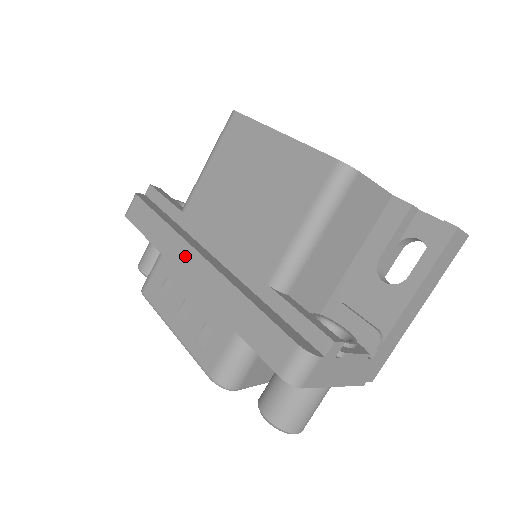
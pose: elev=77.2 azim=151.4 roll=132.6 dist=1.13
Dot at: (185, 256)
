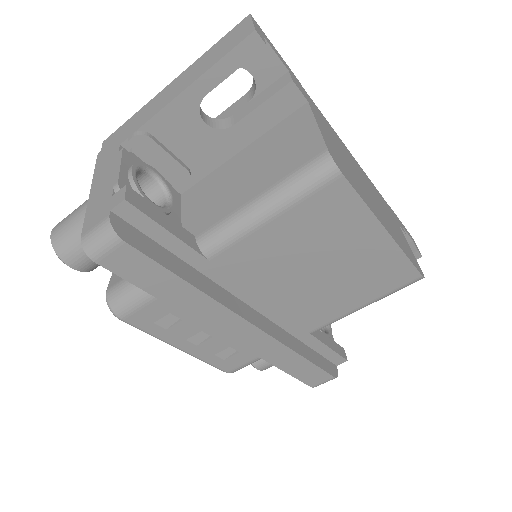
Dot at: (232, 325)
